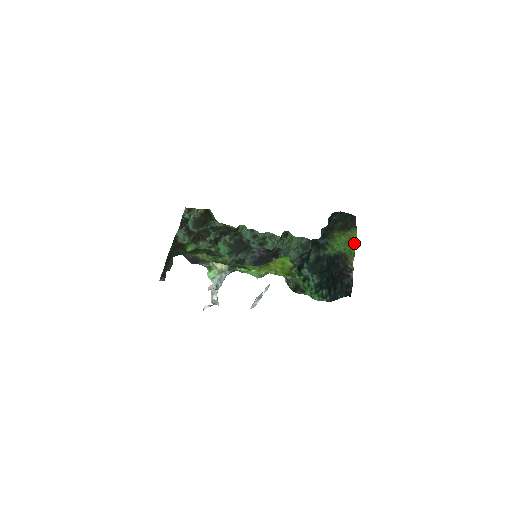
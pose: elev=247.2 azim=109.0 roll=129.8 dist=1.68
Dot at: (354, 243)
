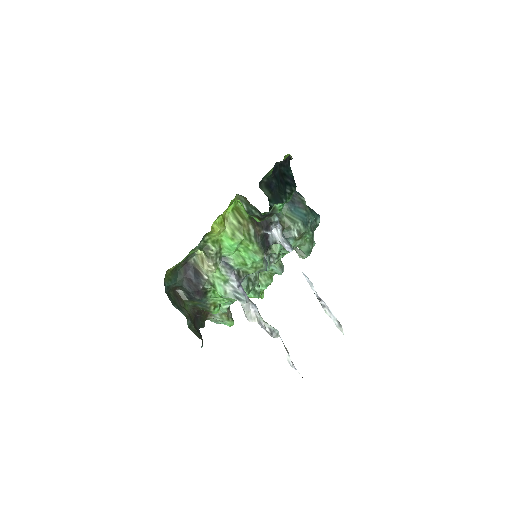
Dot at: occluded
